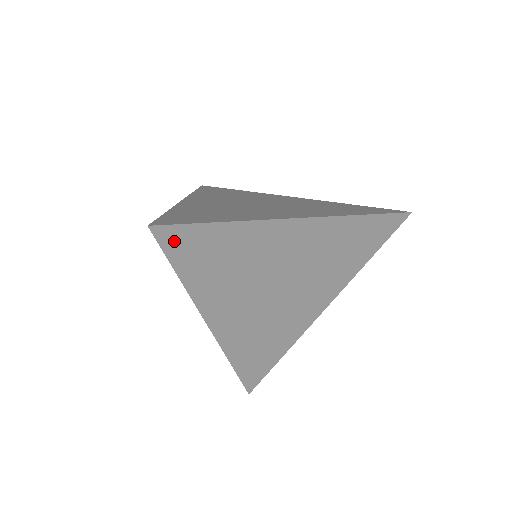
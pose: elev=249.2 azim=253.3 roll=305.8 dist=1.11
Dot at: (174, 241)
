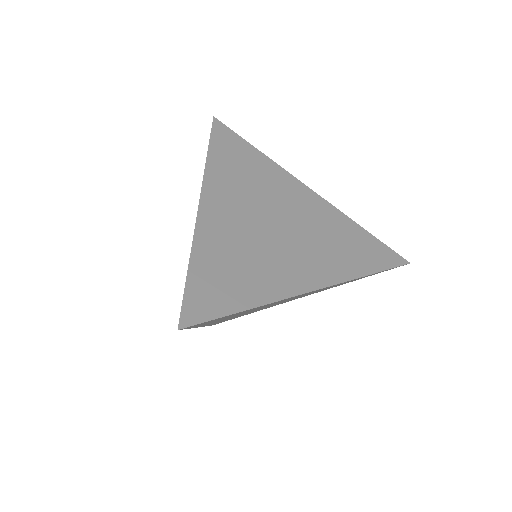
Dot at: (221, 133)
